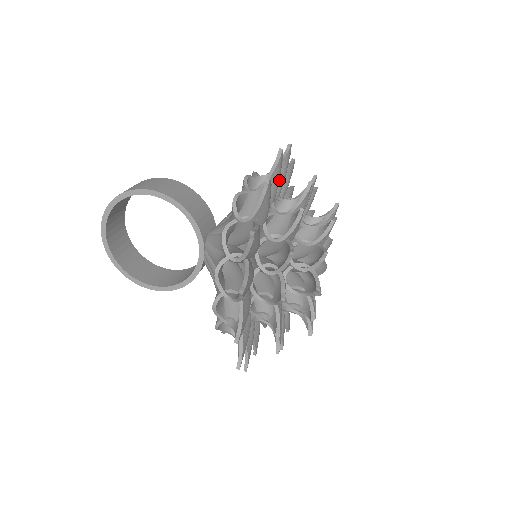
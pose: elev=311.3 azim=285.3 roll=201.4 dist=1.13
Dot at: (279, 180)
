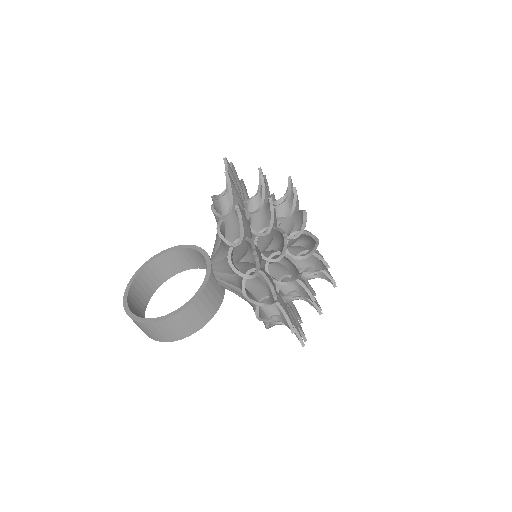
Dot at: occluded
